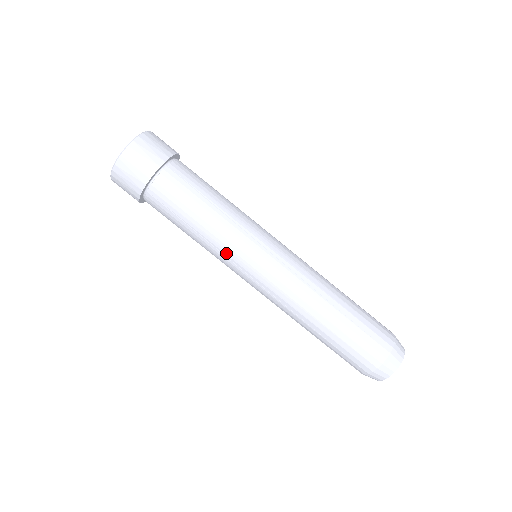
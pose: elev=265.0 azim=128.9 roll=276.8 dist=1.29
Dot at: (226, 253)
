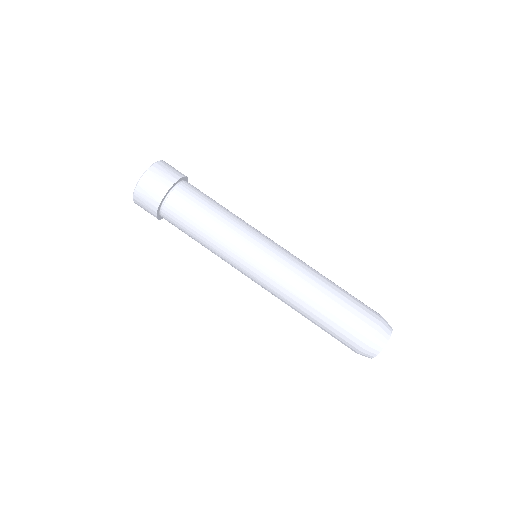
Dot at: (226, 260)
